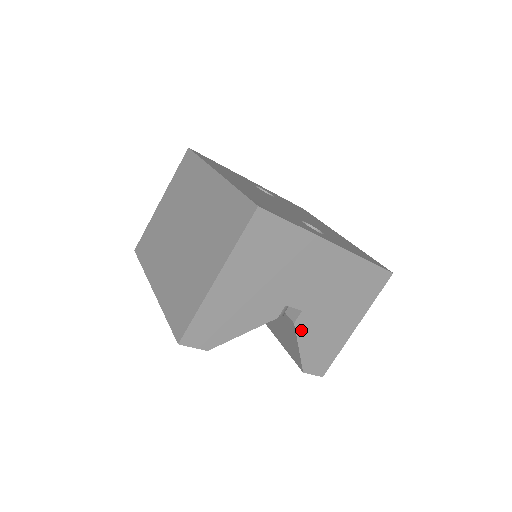
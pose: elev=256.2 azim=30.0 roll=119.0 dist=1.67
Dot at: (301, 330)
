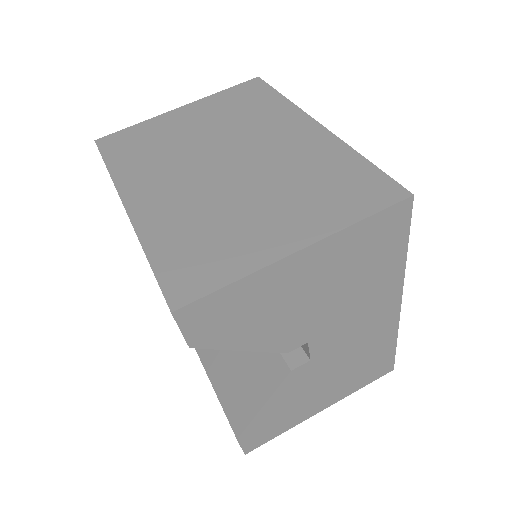
Dot at: (287, 384)
